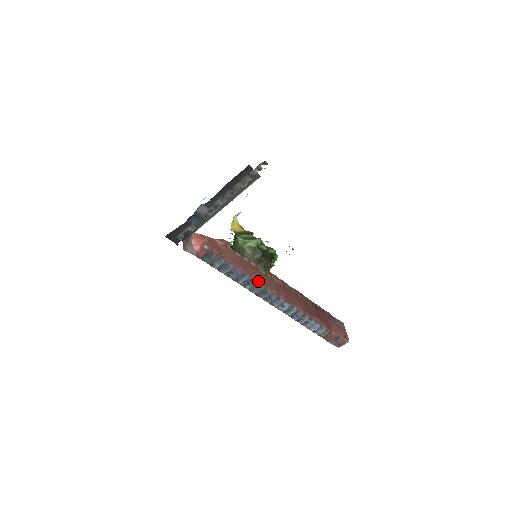
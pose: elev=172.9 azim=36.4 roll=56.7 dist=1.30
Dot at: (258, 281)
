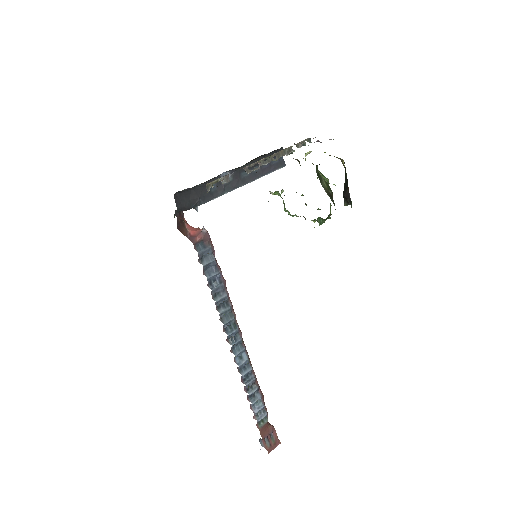
Dot at: (232, 306)
